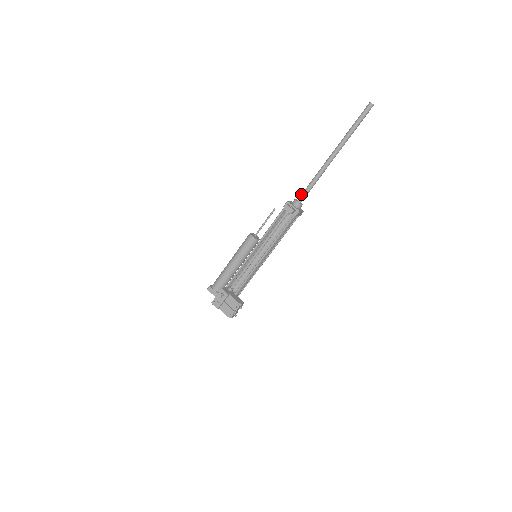
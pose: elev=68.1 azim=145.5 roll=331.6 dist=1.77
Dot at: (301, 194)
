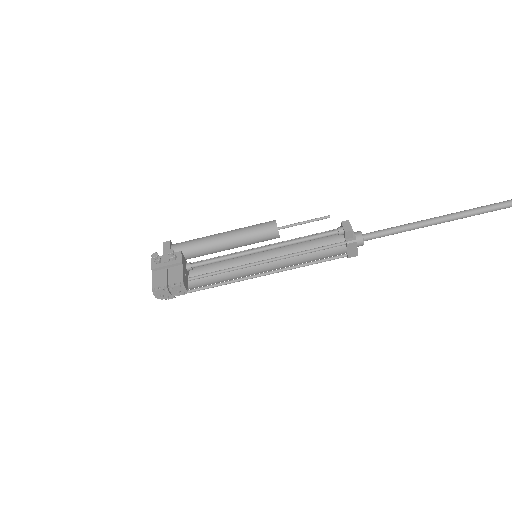
Dot at: occluded
